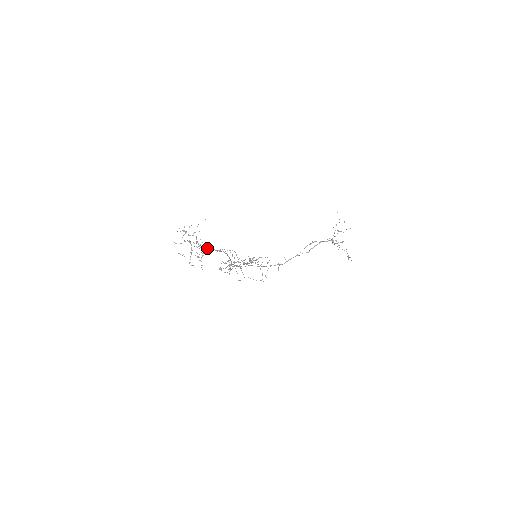
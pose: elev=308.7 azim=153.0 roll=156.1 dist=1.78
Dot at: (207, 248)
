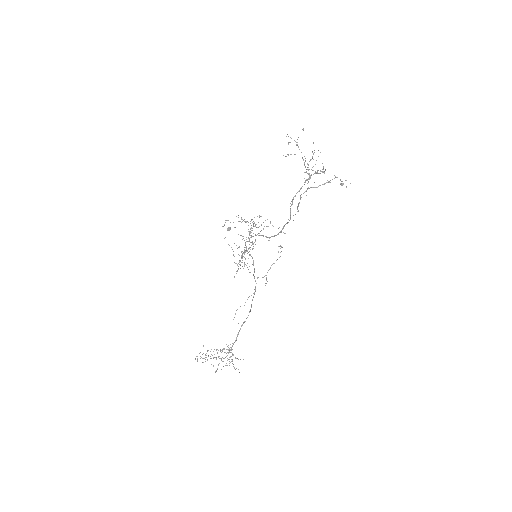
Dot at: (229, 348)
